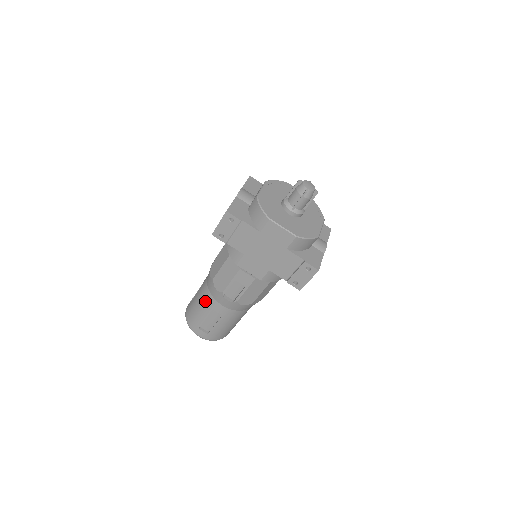
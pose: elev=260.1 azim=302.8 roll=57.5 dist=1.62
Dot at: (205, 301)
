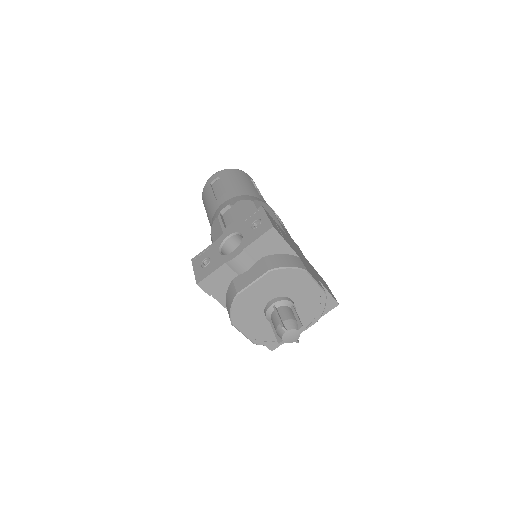
Dot at: (209, 220)
